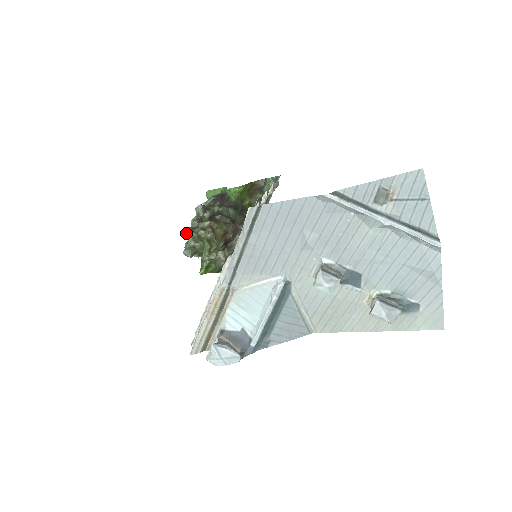
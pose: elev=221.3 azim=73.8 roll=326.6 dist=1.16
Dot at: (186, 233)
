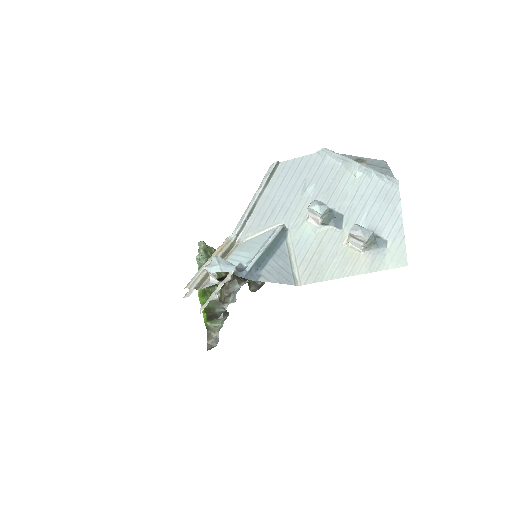
Dot at: occluded
